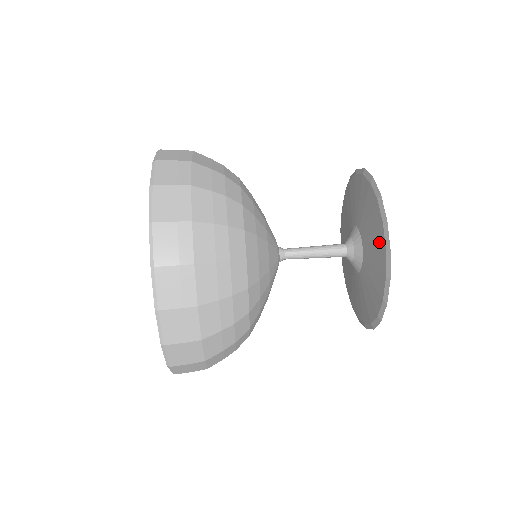
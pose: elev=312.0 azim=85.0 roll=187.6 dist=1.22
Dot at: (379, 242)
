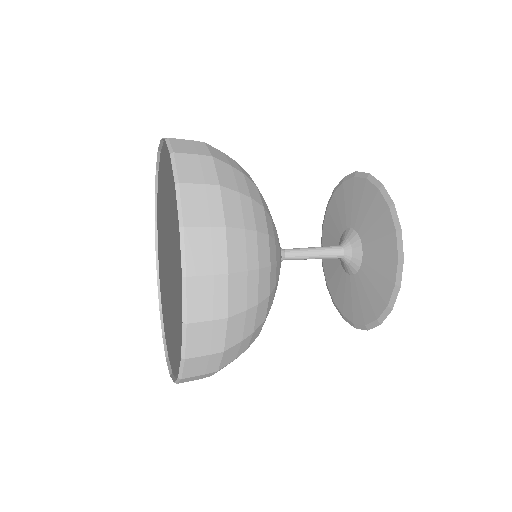
Dot at: (389, 249)
